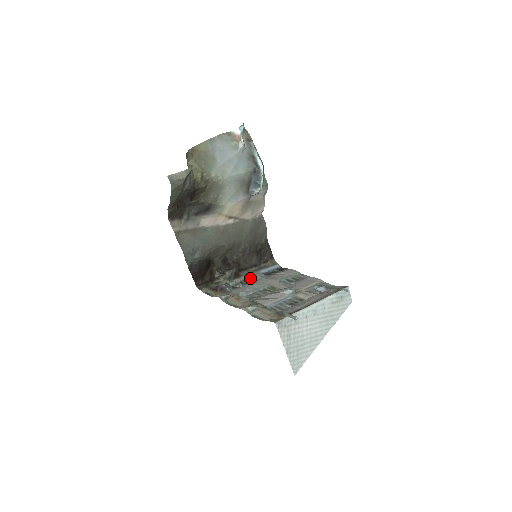
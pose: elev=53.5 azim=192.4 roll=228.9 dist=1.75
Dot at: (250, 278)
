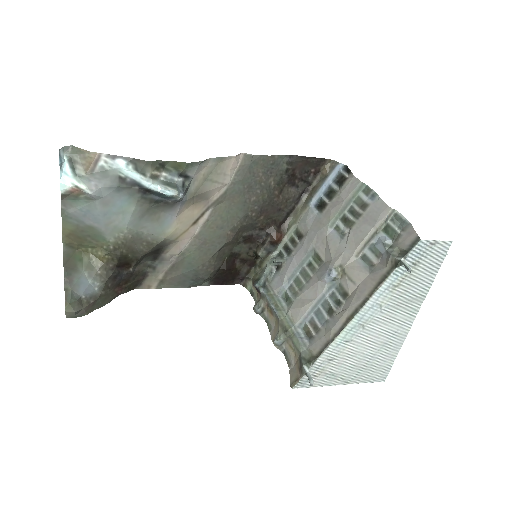
Dot at: (297, 231)
